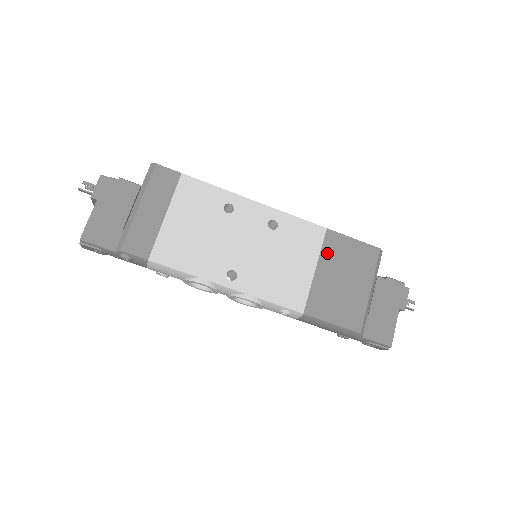
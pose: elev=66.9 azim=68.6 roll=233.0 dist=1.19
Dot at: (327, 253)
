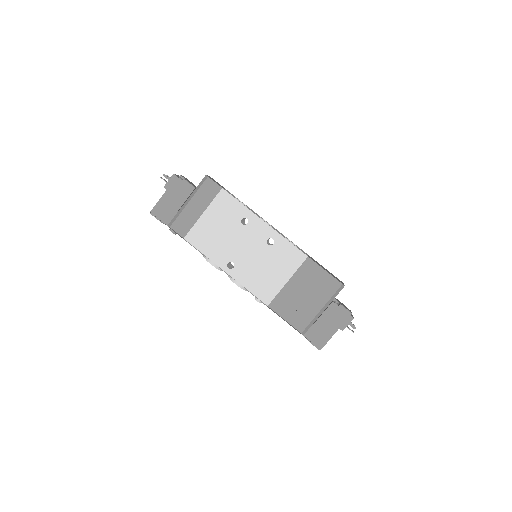
Dot at: (301, 273)
